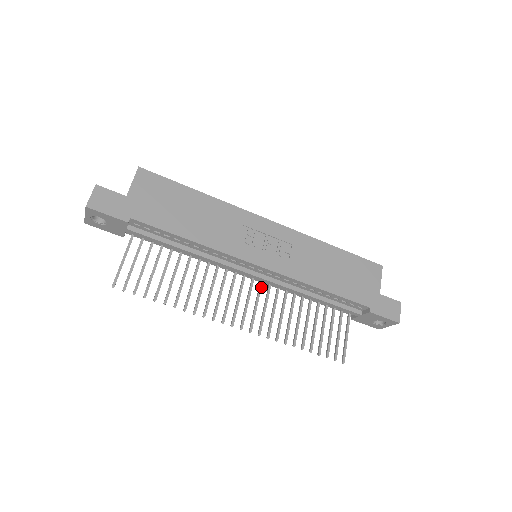
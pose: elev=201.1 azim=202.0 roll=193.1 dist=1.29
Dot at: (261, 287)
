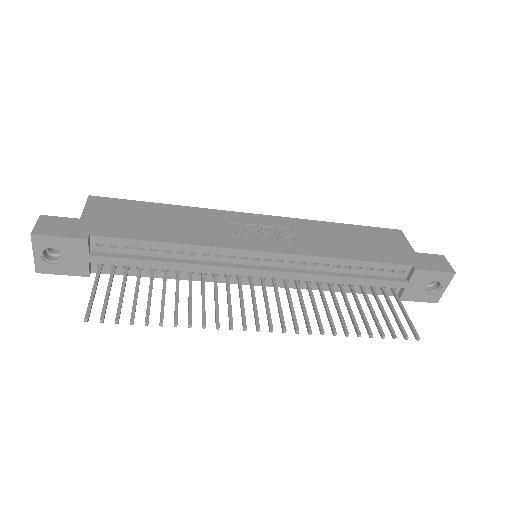
Dot at: (276, 286)
